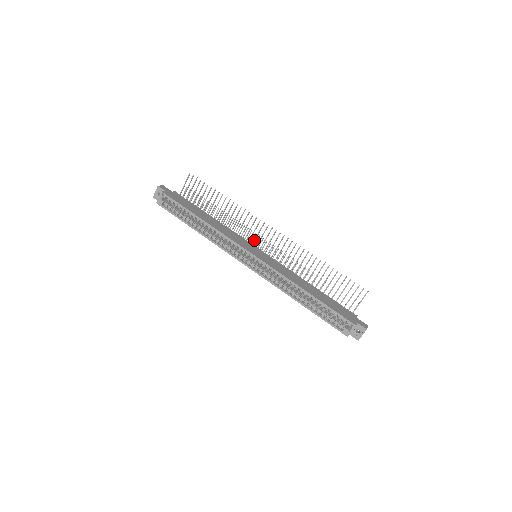
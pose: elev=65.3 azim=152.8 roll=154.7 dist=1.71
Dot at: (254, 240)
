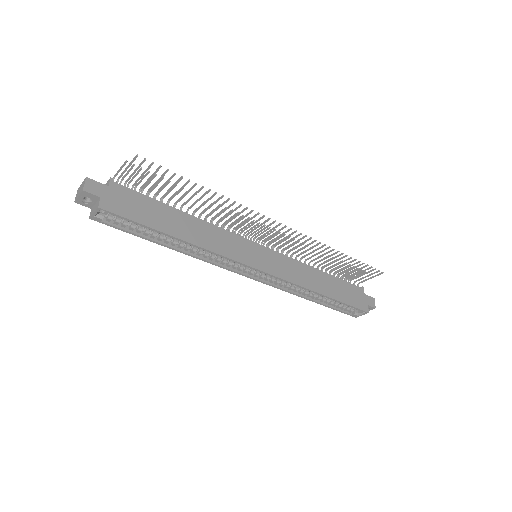
Dot at: (250, 232)
